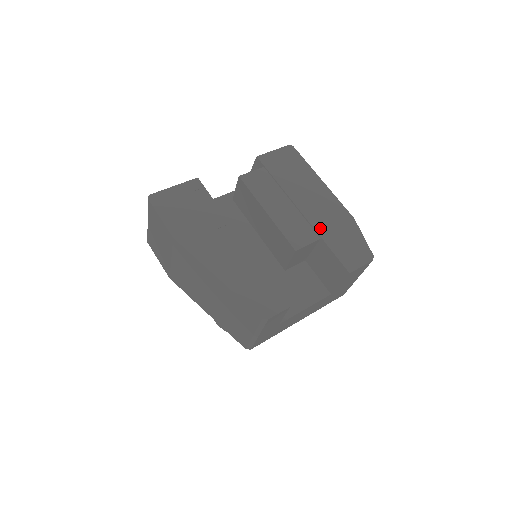
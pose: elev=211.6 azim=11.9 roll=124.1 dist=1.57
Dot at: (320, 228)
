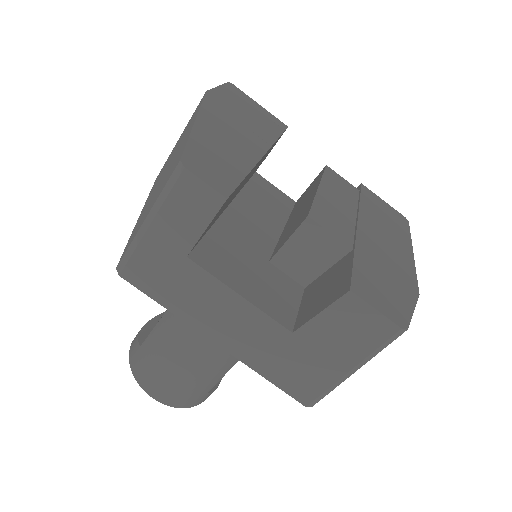
Dot at: (364, 247)
